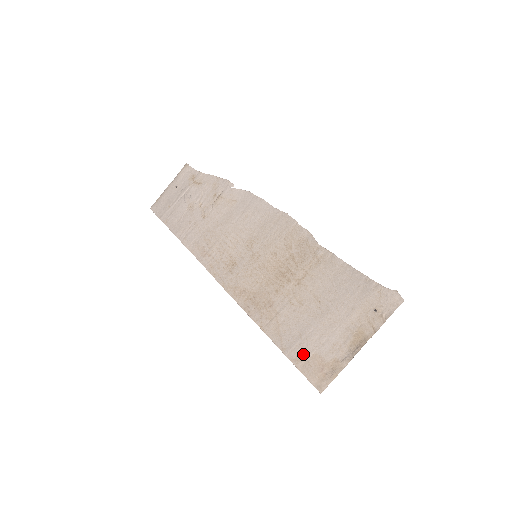
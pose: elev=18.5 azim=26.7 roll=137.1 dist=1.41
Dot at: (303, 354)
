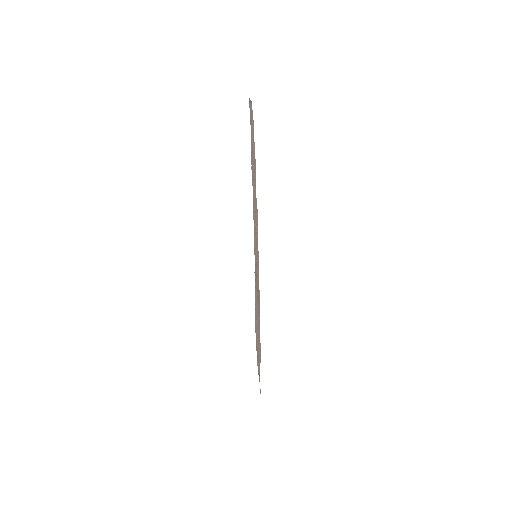
Dot at: occluded
